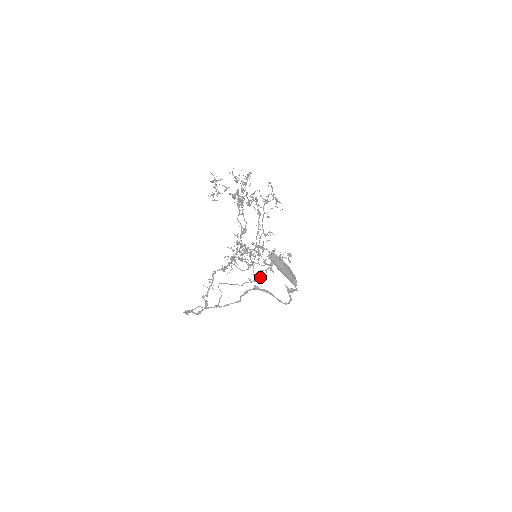
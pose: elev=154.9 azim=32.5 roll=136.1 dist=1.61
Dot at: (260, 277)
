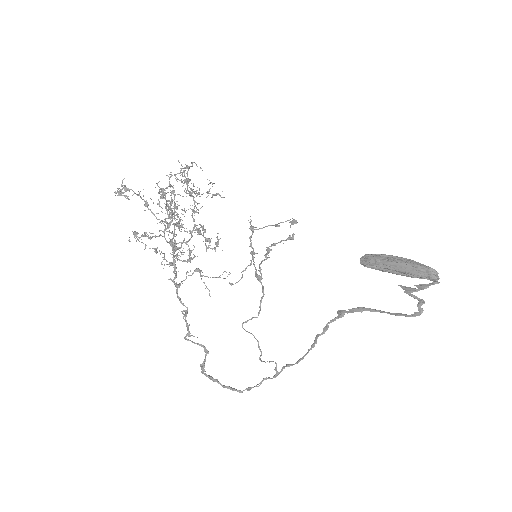
Dot at: (241, 272)
